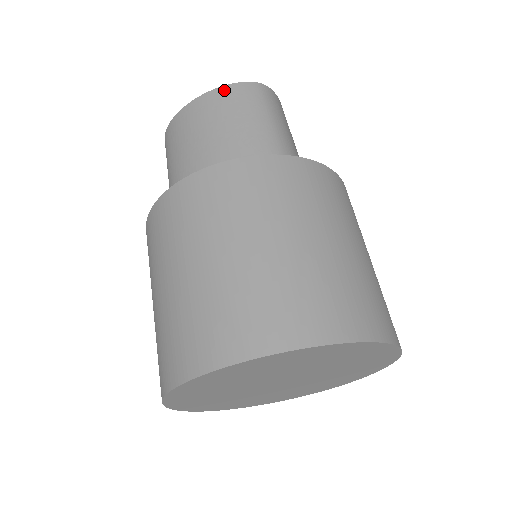
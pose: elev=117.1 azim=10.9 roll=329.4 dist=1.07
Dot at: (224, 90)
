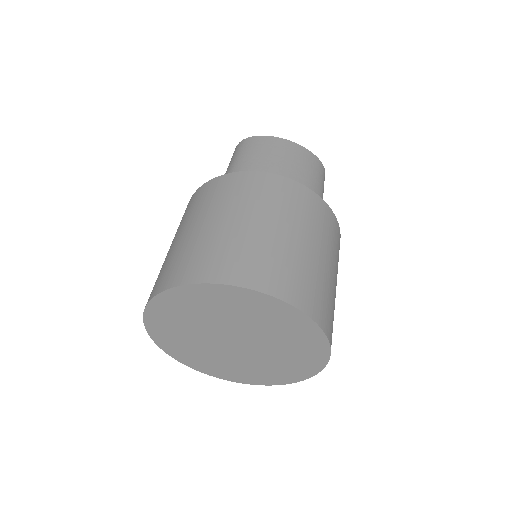
Dot at: (309, 153)
